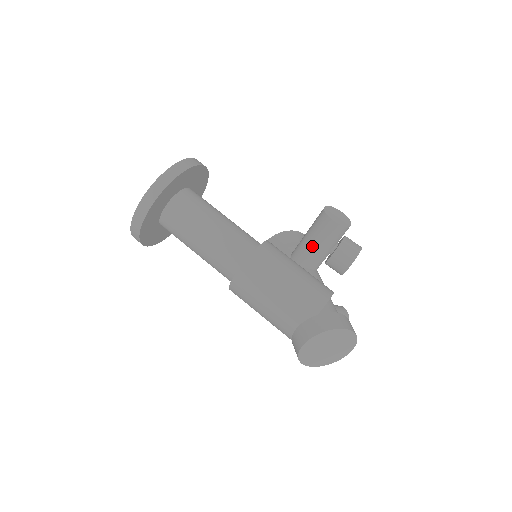
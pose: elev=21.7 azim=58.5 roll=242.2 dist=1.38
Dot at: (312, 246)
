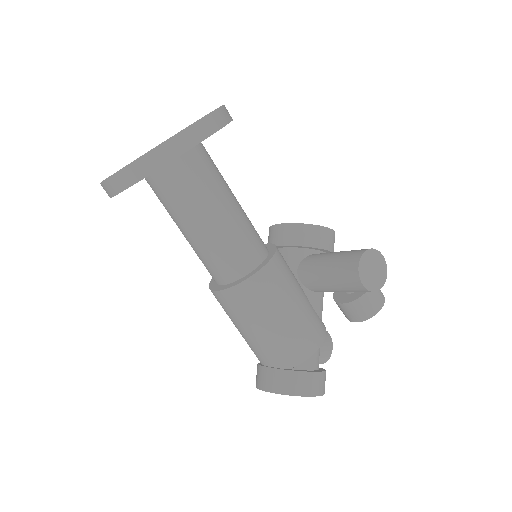
Dot at: (325, 282)
